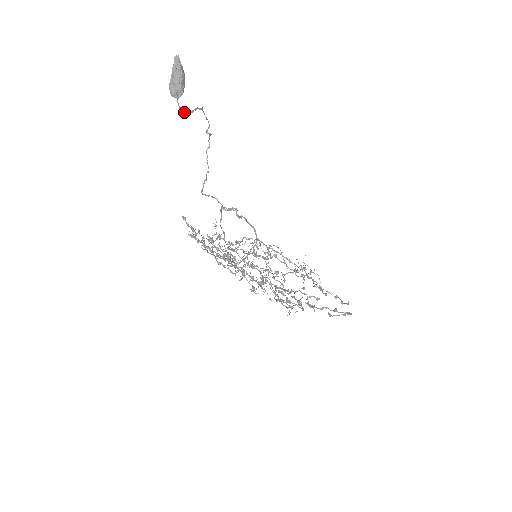
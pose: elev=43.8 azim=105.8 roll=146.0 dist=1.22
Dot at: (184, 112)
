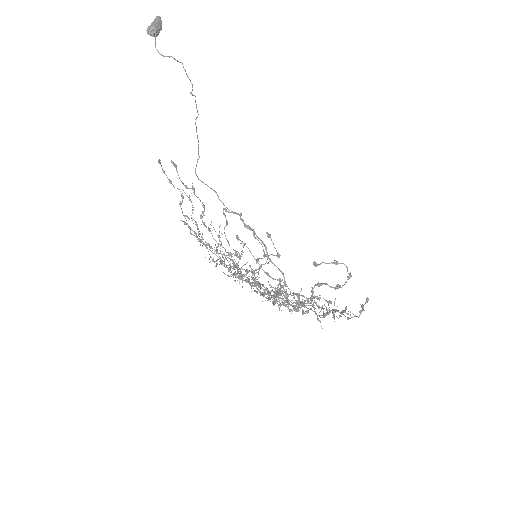
Dot at: (160, 54)
